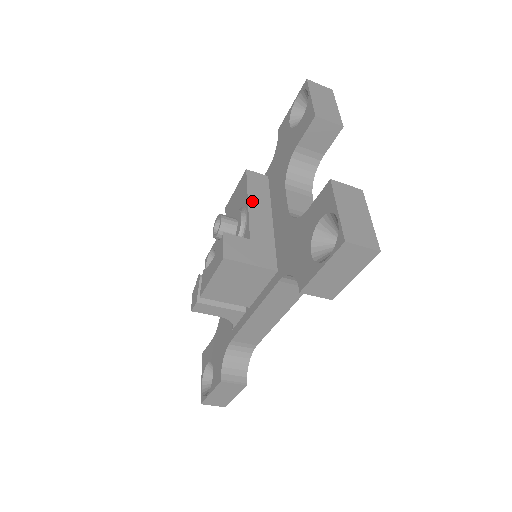
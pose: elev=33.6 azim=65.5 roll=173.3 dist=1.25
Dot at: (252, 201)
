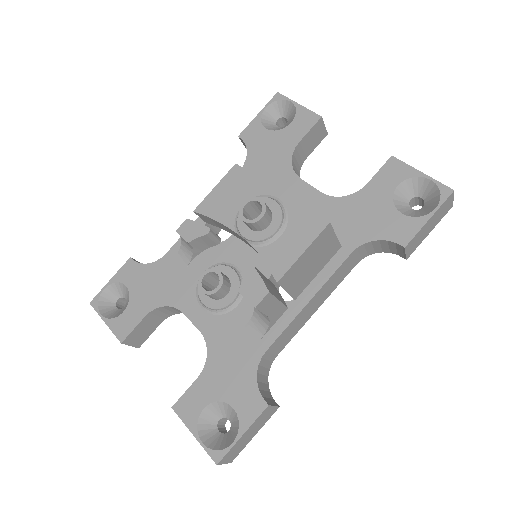
Dot at: (271, 189)
